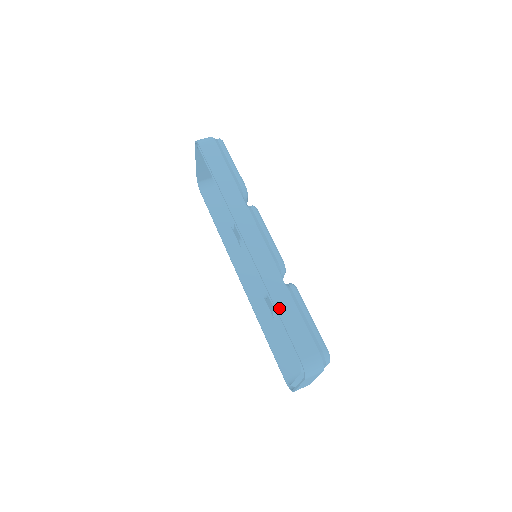
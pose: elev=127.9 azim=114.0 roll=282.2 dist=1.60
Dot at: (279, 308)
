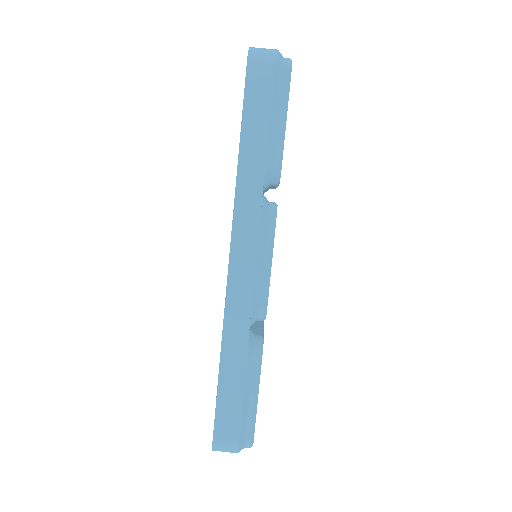
Dot at: (223, 372)
